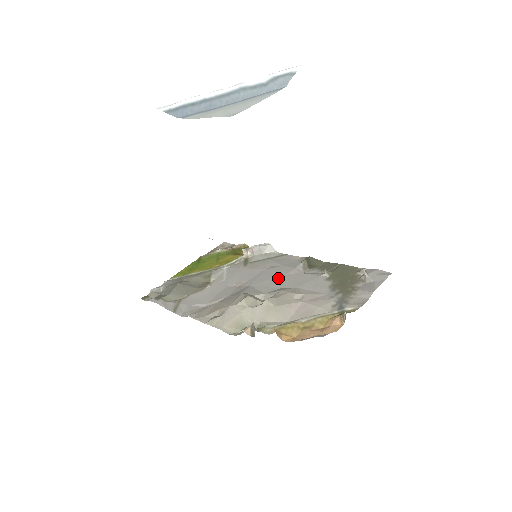
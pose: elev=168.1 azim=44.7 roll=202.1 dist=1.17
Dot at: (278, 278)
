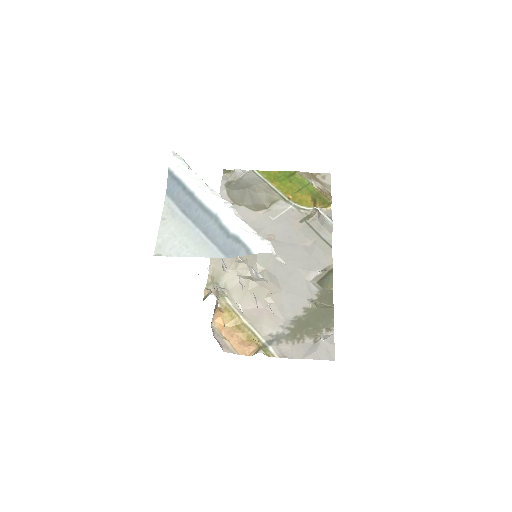
Dot at: (290, 265)
